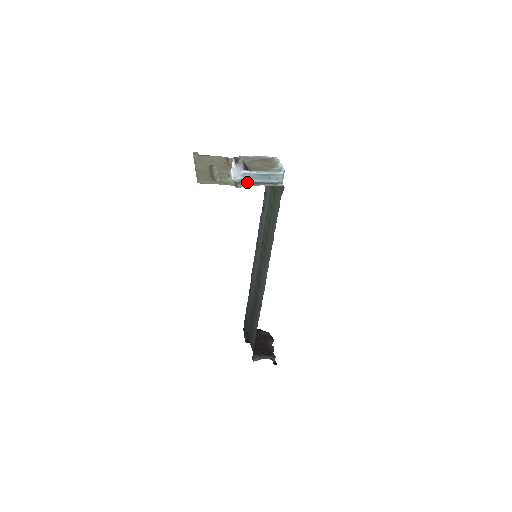
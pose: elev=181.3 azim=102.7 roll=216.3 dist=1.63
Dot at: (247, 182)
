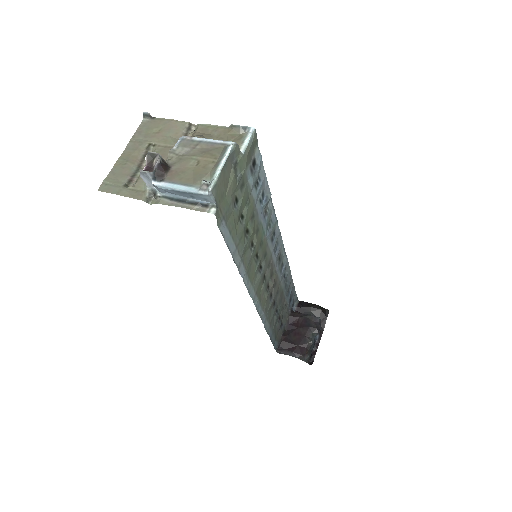
Dot at: (163, 196)
